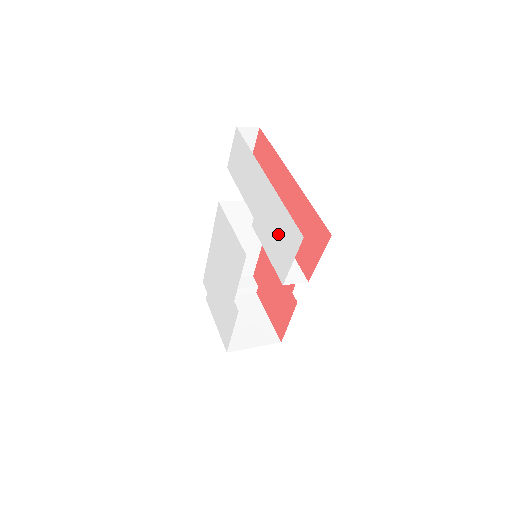
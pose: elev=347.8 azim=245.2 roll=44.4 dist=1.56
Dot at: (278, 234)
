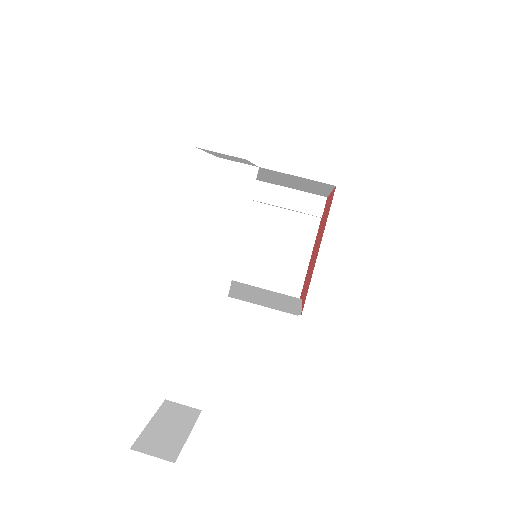
Dot at: occluded
